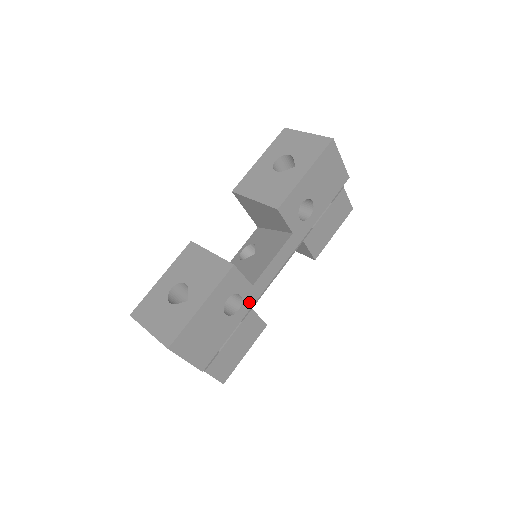
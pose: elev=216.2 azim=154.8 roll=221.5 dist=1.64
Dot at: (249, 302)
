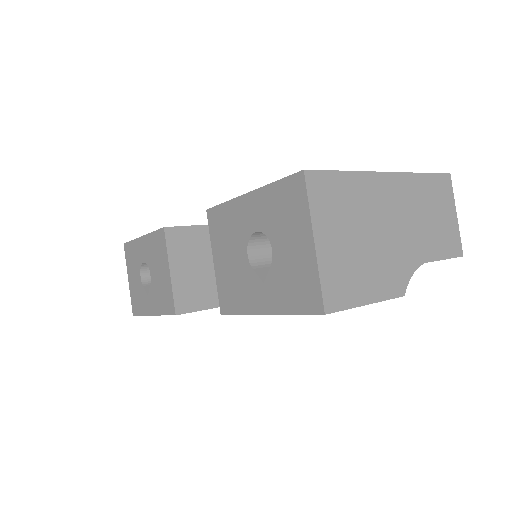
Dot at: occluded
